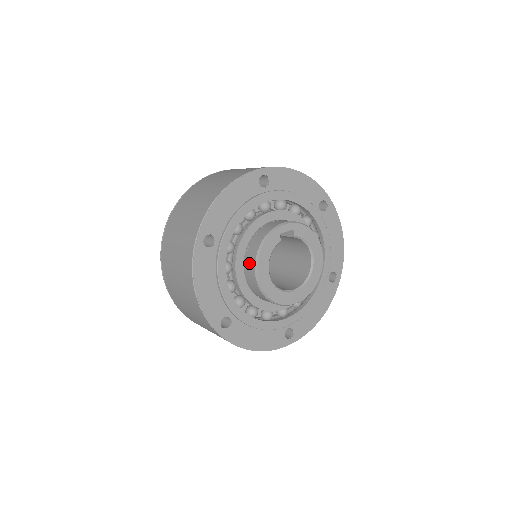
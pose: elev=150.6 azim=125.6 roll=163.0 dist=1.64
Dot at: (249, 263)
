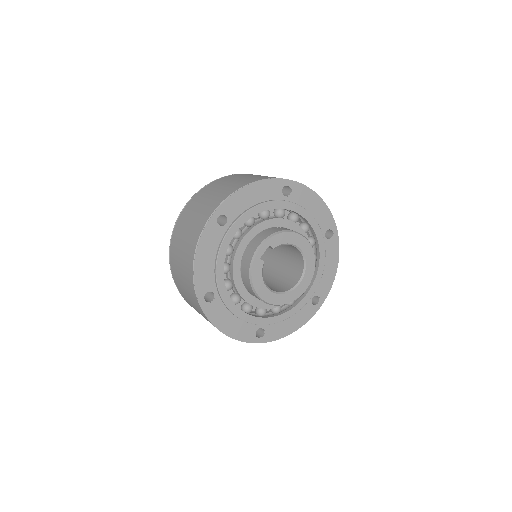
Dot at: (250, 291)
